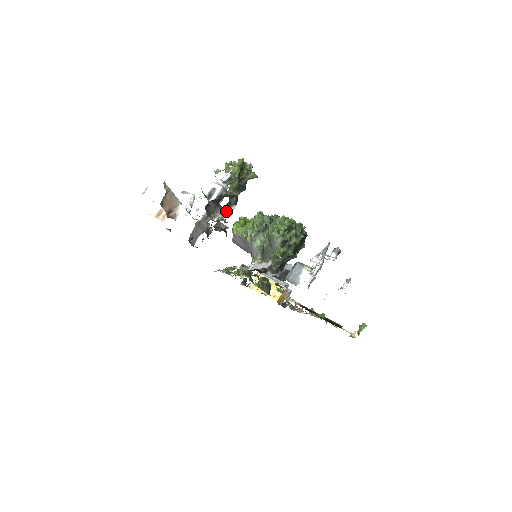
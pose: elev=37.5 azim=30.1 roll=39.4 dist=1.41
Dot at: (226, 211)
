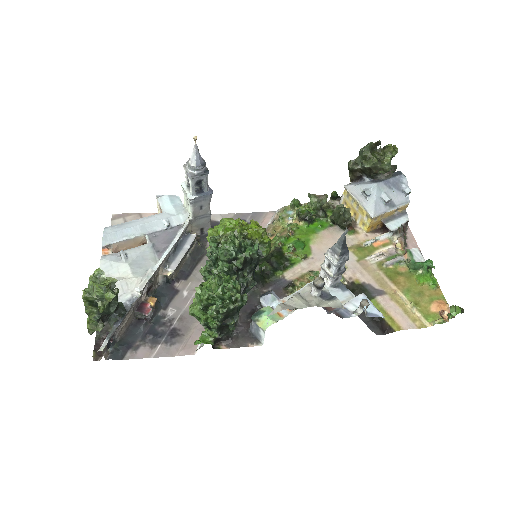
Dot at: (110, 335)
